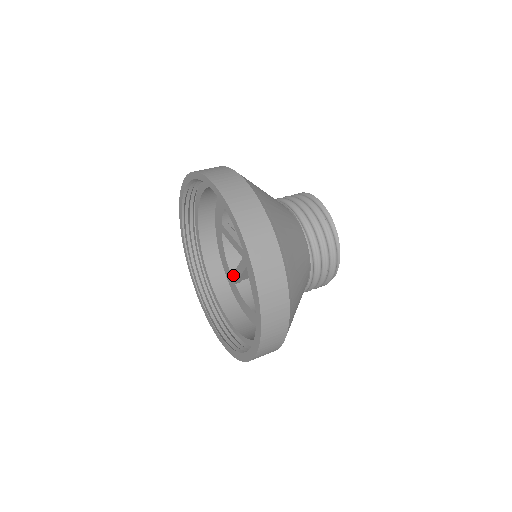
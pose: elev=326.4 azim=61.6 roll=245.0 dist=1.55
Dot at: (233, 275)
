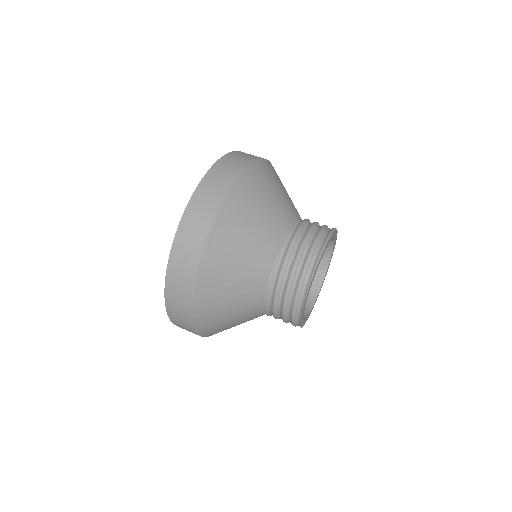
Dot at: occluded
